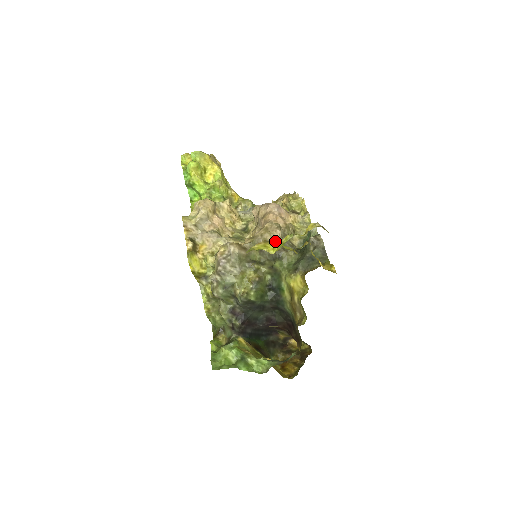
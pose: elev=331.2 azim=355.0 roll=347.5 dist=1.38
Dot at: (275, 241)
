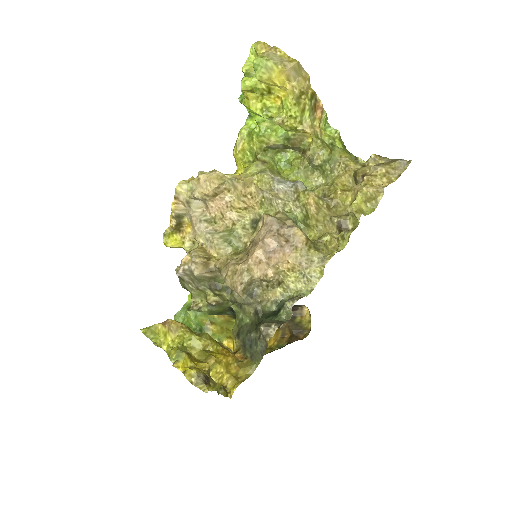
Dot at: (234, 293)
